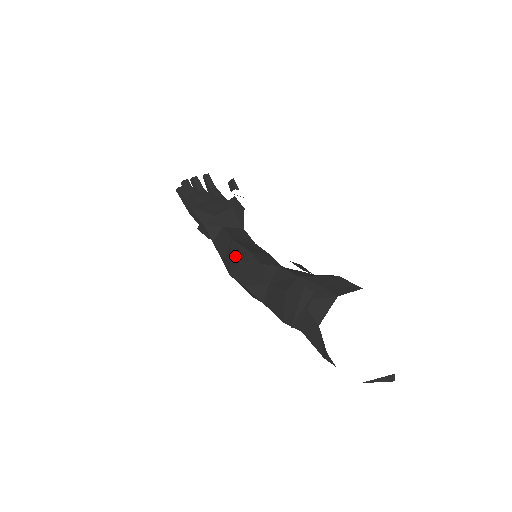
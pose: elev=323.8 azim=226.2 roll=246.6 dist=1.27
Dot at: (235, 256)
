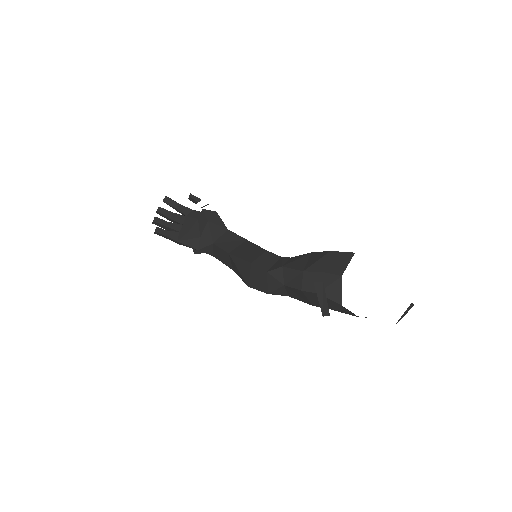
Dot at: (242, 270)
